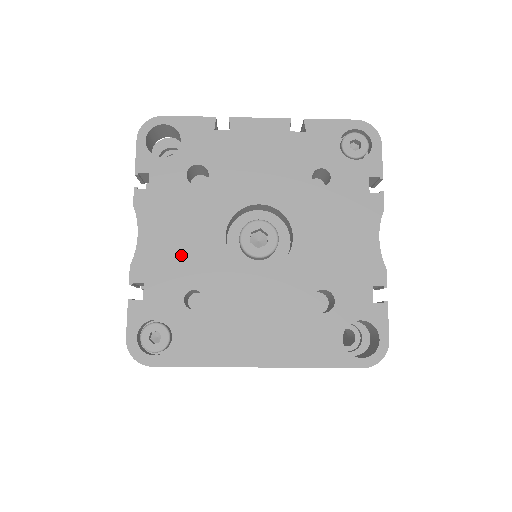
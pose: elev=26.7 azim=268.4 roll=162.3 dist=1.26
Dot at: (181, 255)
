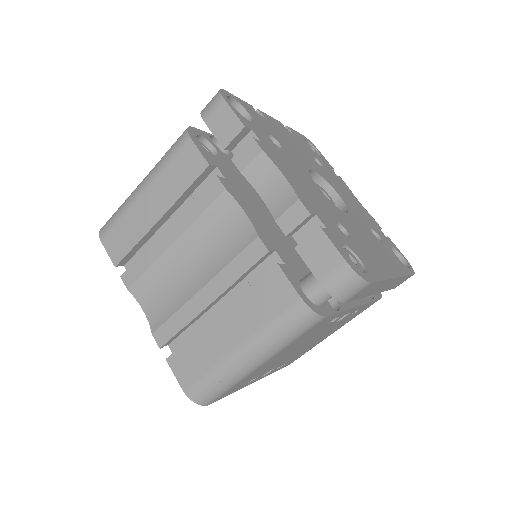
Dot at: (313, 196)
